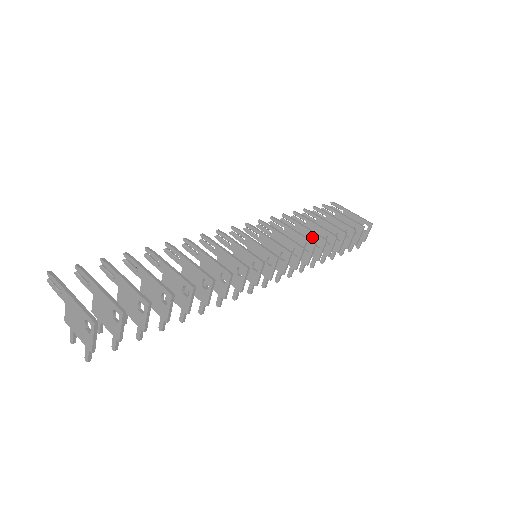
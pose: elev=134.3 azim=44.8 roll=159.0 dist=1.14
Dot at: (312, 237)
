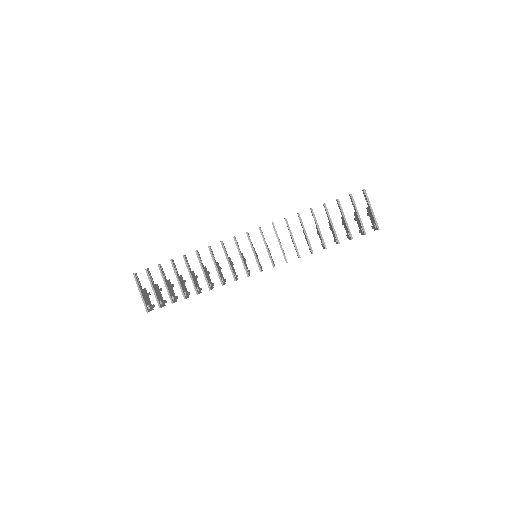
Dot at: (308, 243)
